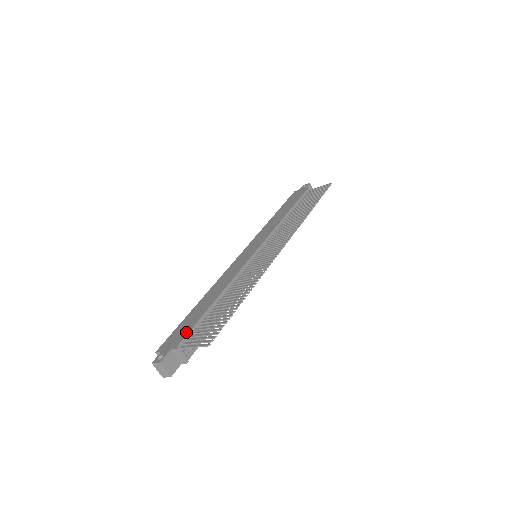
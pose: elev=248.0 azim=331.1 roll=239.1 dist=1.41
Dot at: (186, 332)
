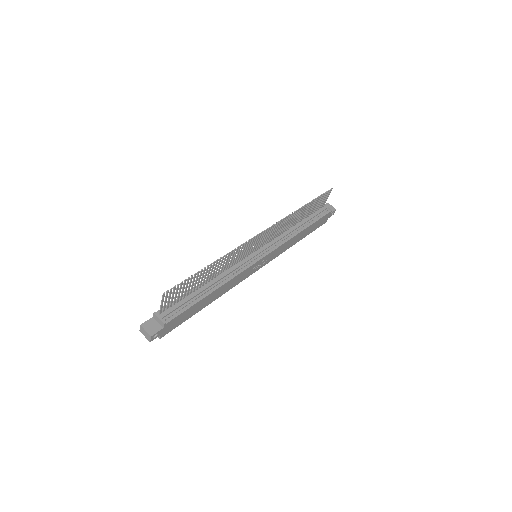
Dot at: occluded
